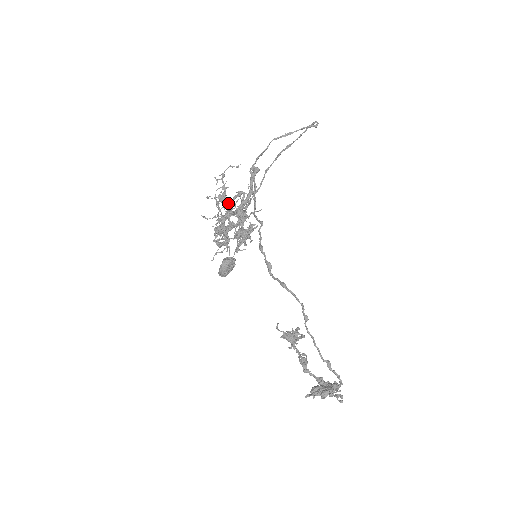
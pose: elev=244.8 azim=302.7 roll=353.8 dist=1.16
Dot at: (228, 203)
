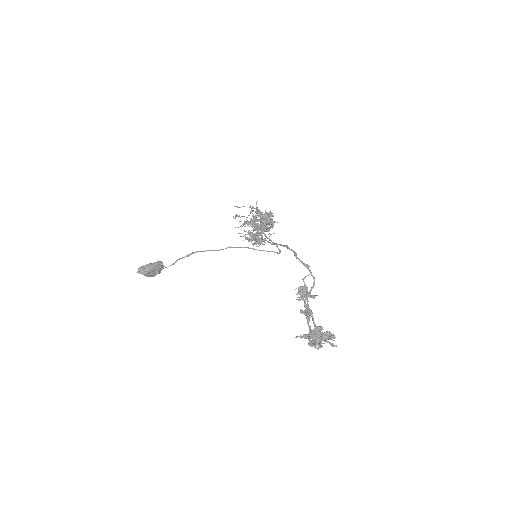
Dot at: occluded
